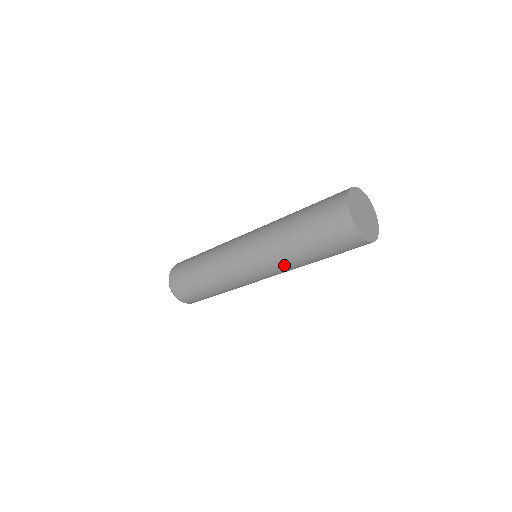
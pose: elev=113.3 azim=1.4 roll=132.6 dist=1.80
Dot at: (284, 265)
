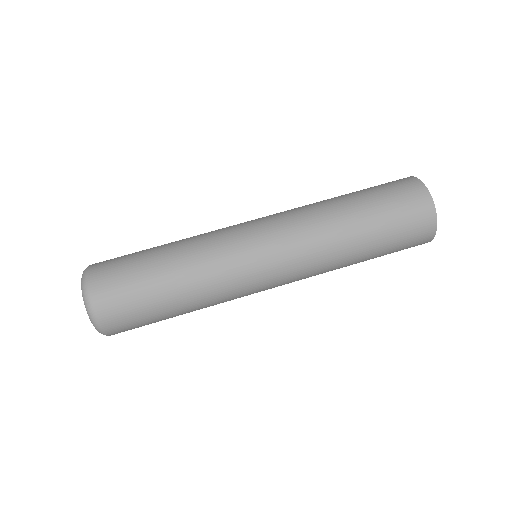
Dot at: (318, 237)
